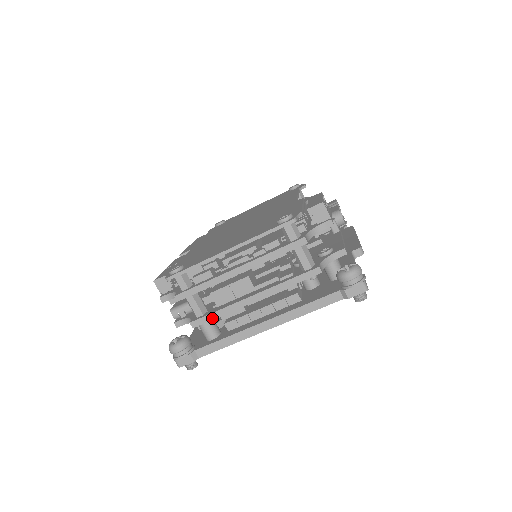
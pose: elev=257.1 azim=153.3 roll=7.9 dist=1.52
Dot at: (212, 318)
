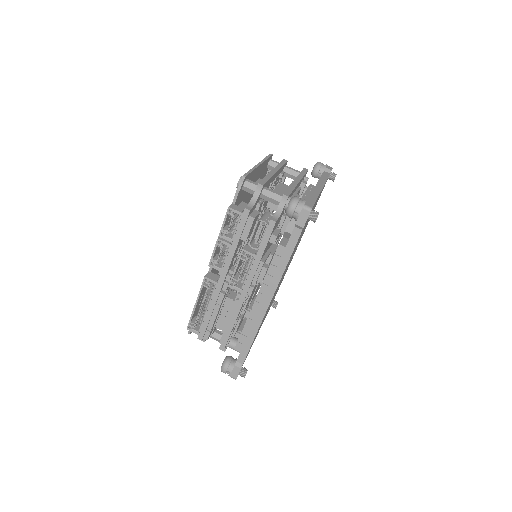
Dot at: (291, 191)
